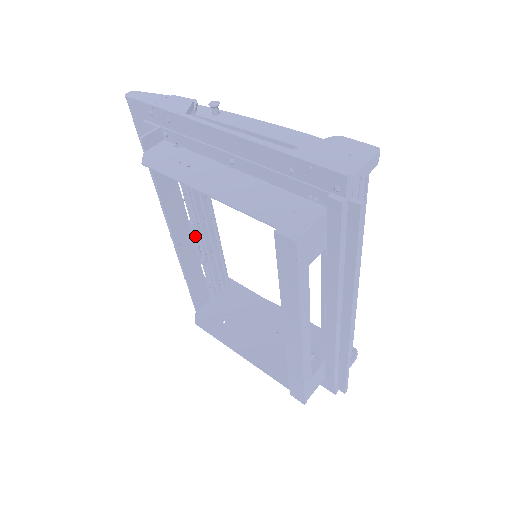
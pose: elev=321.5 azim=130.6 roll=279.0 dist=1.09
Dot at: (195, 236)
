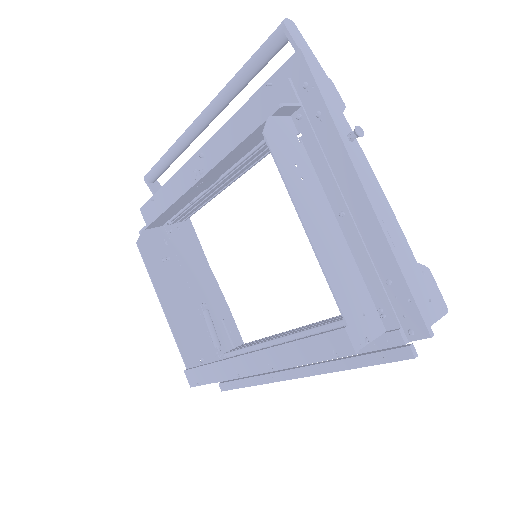
Dot at: occluded
